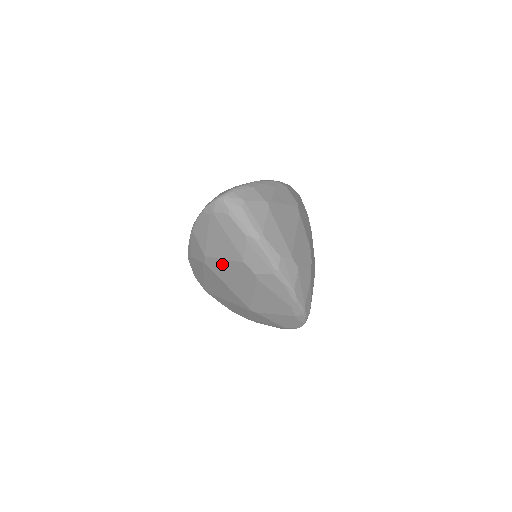
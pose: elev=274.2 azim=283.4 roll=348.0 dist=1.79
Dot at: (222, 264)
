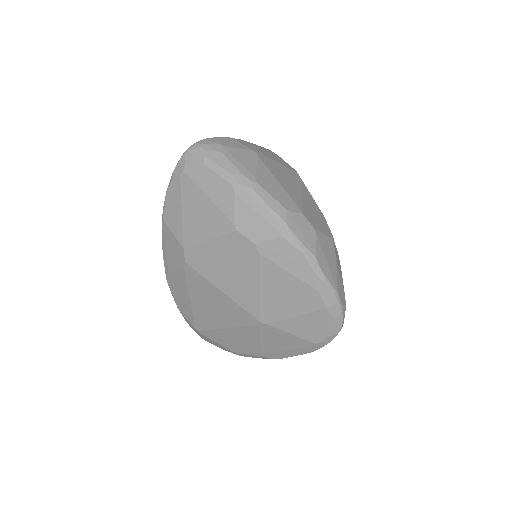
Dot at: (208, 251)
